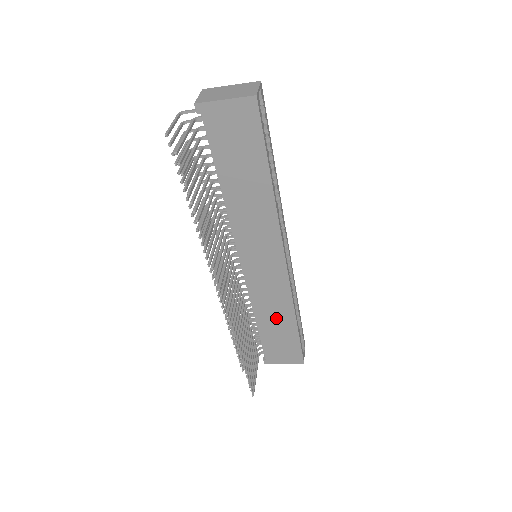
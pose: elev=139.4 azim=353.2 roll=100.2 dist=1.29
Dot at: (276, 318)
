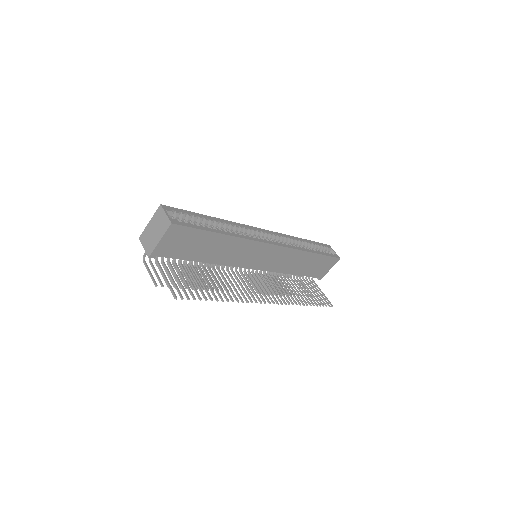
Dot at: (301, 263)
